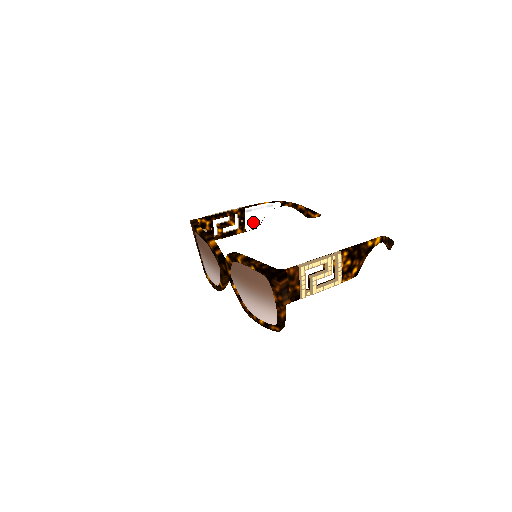
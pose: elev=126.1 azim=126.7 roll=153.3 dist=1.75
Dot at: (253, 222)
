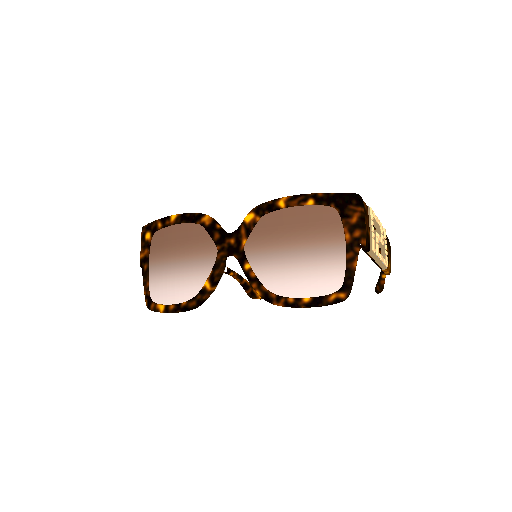
Dot at: occluded
